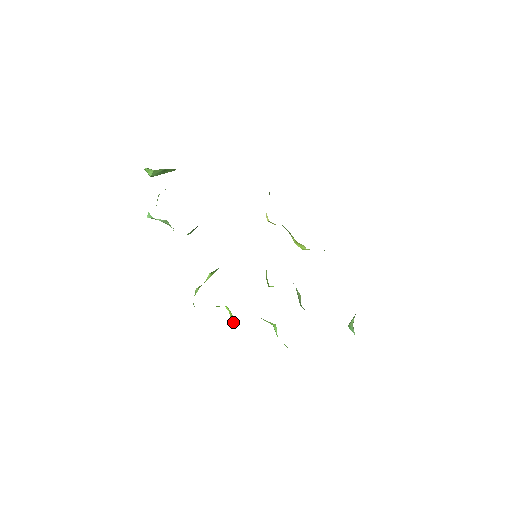
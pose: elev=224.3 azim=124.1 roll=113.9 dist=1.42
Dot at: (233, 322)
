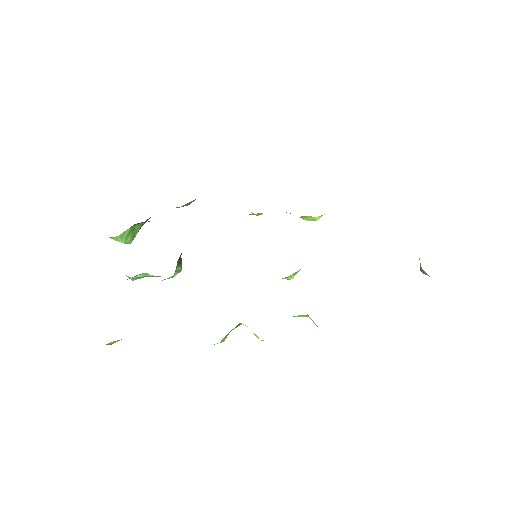
Dot at: occluded
